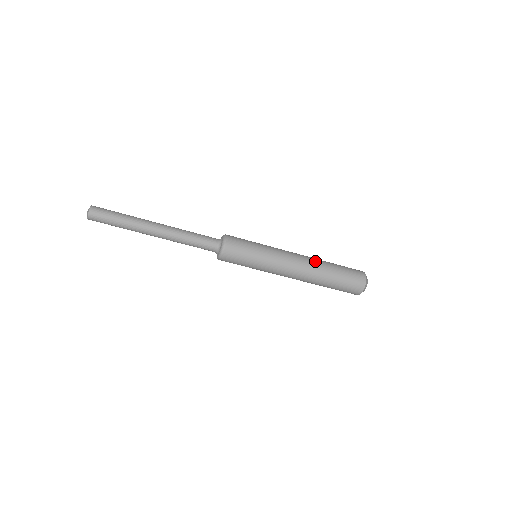
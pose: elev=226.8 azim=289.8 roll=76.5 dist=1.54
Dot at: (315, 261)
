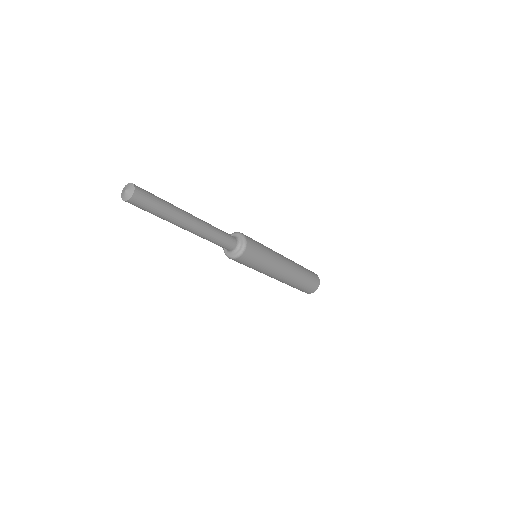
Dot at: (293, 261)
